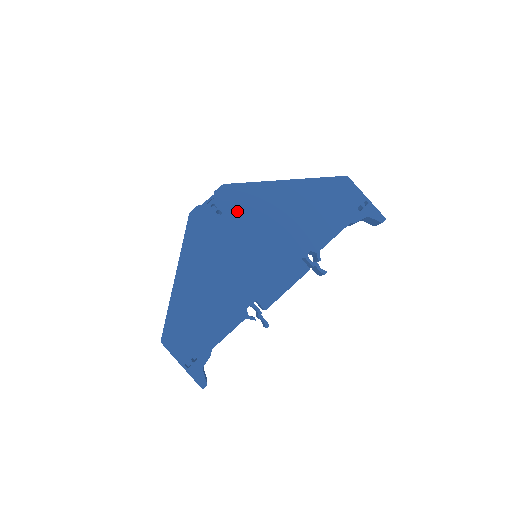
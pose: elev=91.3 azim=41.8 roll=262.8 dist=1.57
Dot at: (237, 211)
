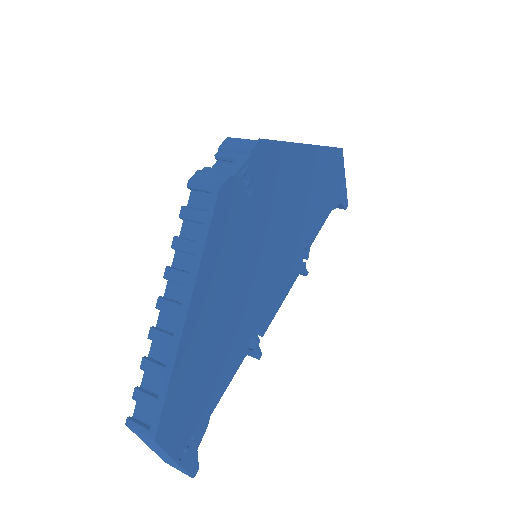
Dot at: (266, 190)
